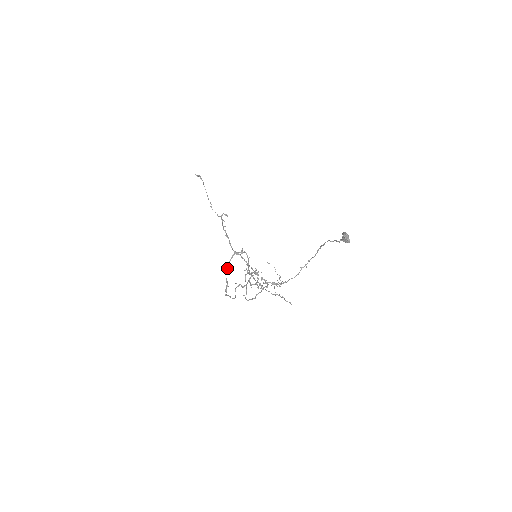
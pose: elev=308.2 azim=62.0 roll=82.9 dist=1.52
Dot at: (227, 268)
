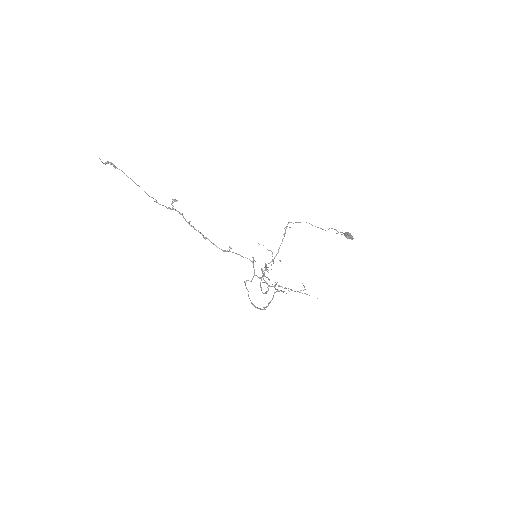
Dot at: occluded
